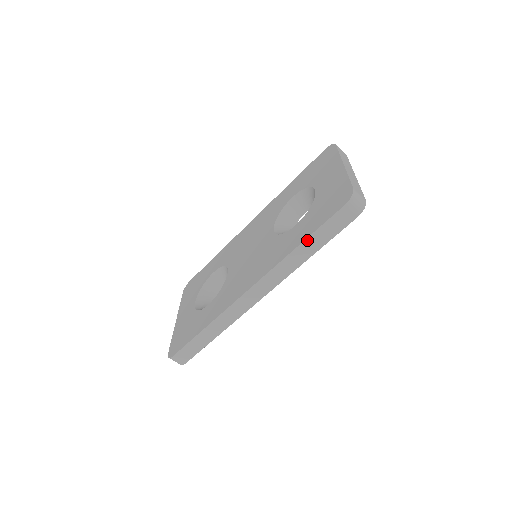
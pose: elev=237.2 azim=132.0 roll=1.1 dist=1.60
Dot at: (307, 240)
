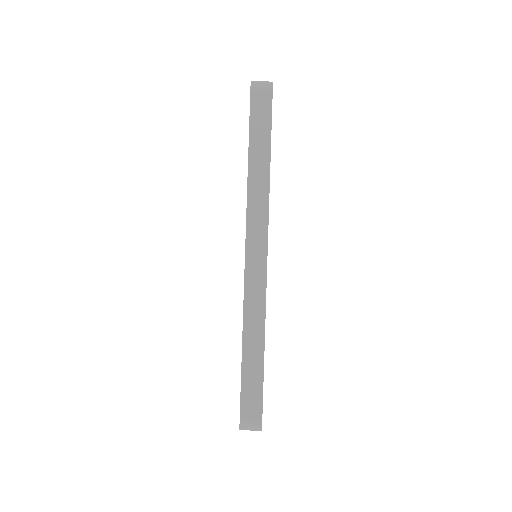
Dot at: (250, 152)
